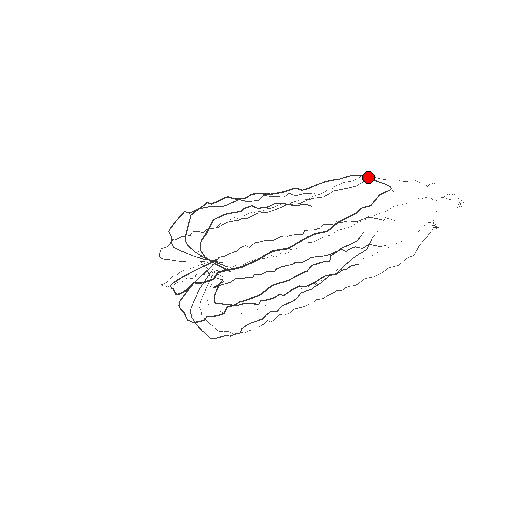
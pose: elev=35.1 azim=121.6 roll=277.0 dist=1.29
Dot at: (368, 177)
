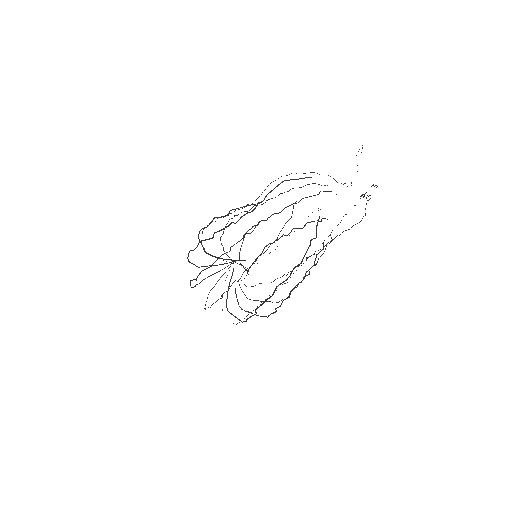
Dot at: (287, 180)
